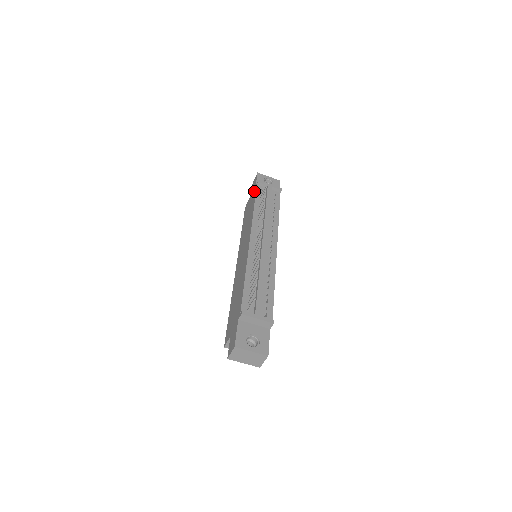
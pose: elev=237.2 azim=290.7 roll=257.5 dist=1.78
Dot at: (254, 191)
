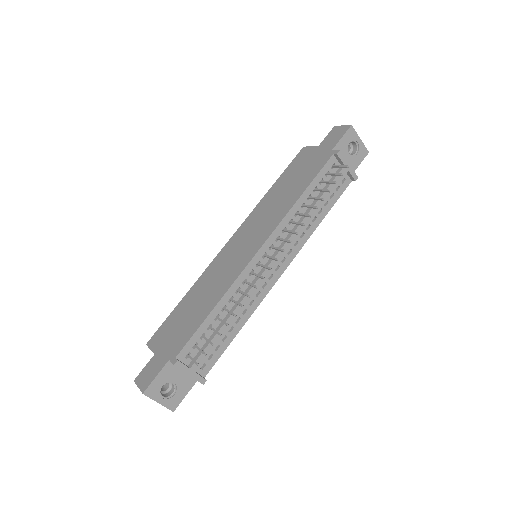
Dot at: (324, 157)
